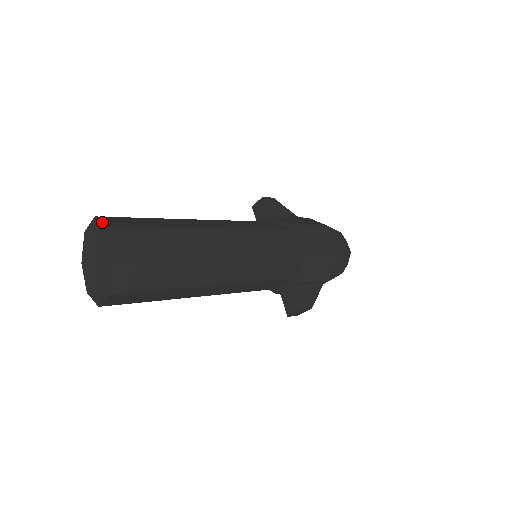
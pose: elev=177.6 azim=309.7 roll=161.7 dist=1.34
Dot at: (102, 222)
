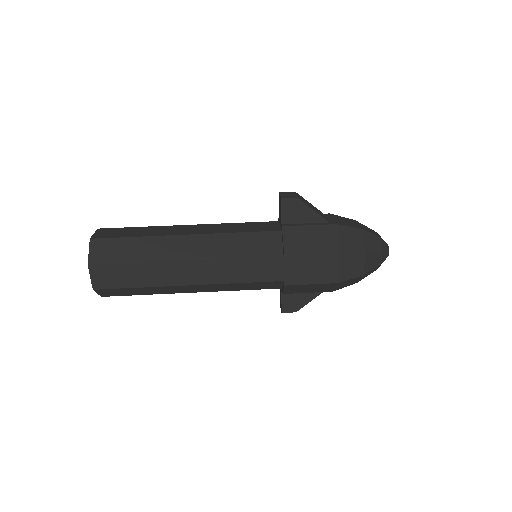
Dot at: (88, 254)
